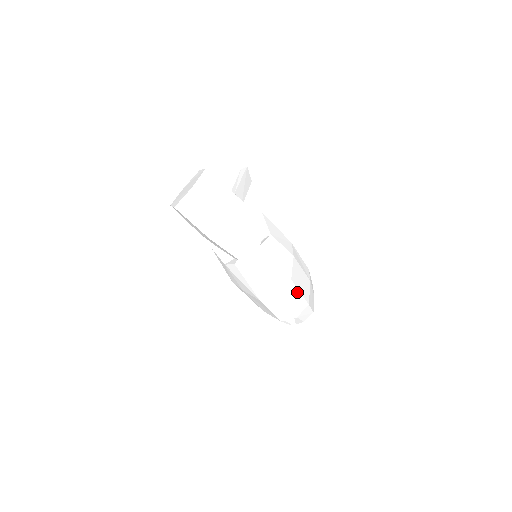
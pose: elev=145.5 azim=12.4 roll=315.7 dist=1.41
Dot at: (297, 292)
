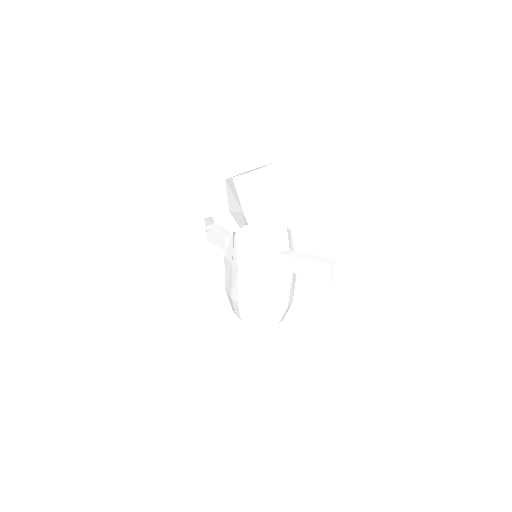
Dot at: (294, 284)
